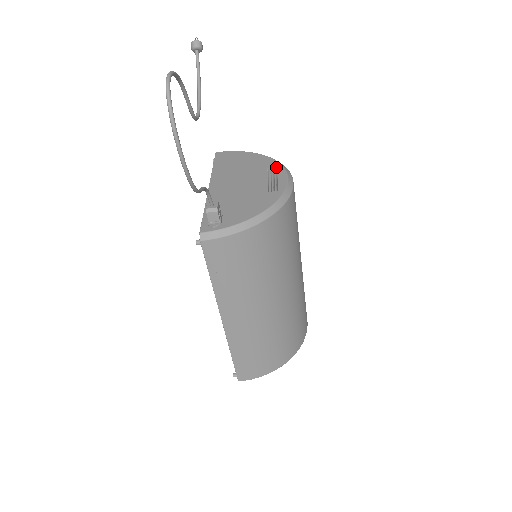
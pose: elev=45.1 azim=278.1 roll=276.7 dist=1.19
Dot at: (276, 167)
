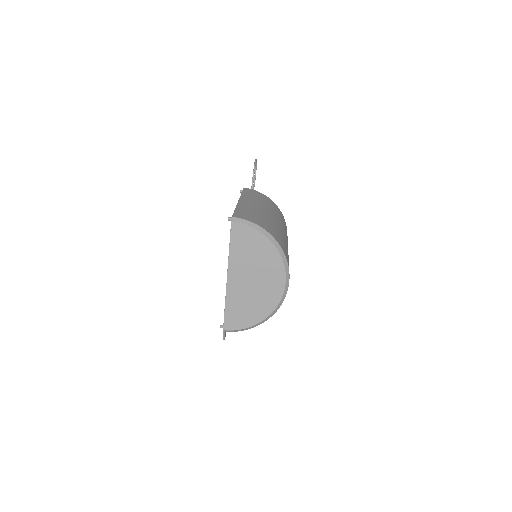
Dot at: occluded
